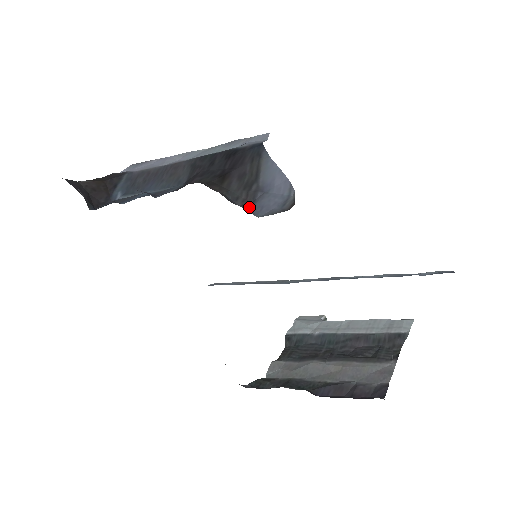
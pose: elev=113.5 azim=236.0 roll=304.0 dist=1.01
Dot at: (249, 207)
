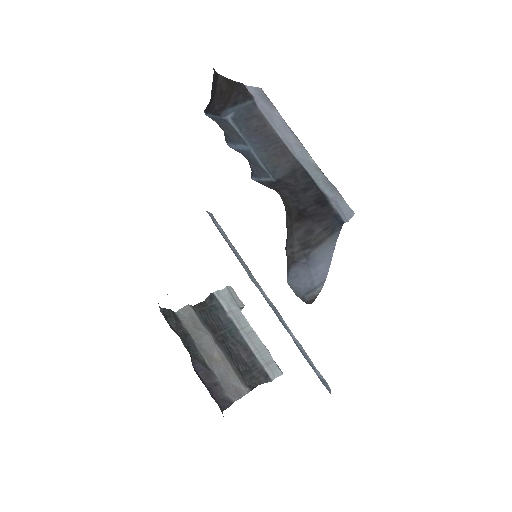
Dot at: (291, 264)
